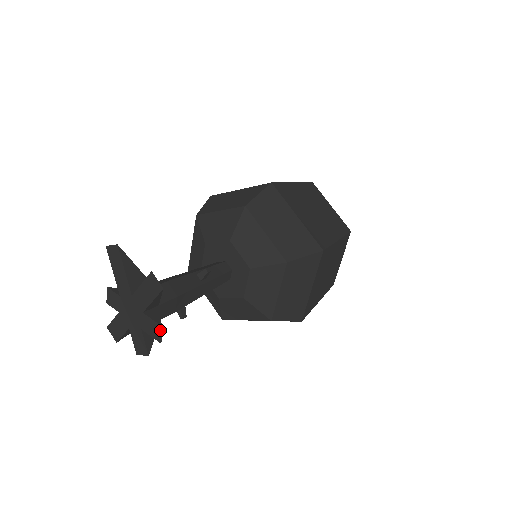
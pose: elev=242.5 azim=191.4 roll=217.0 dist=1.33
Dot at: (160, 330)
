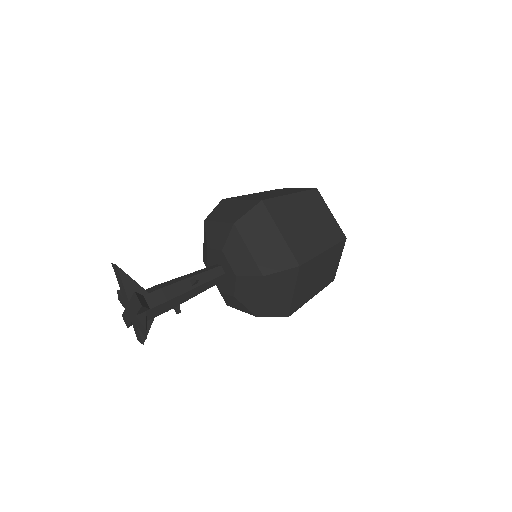
Dot at: (145, 331)
